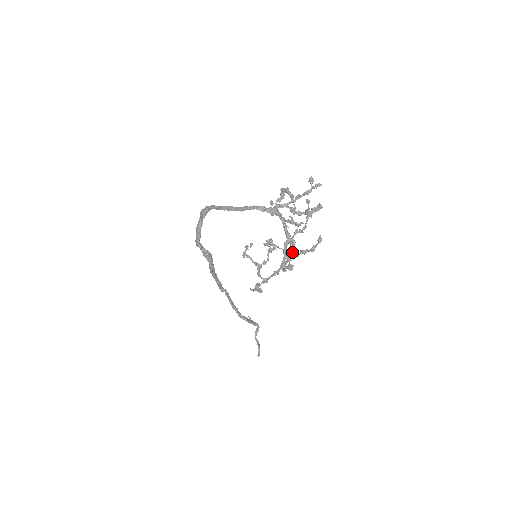
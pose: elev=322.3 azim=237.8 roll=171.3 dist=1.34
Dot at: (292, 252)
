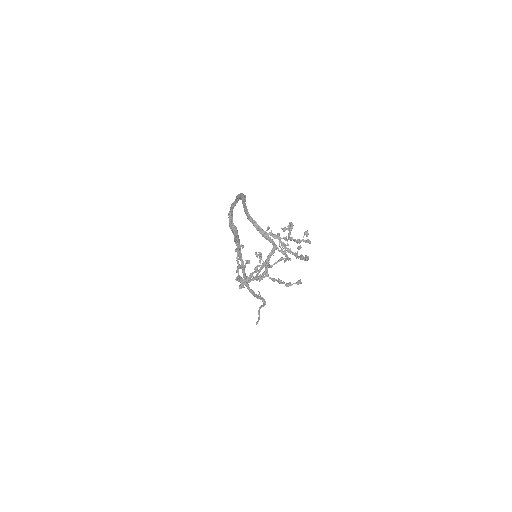
Dot at: (252, 276)
